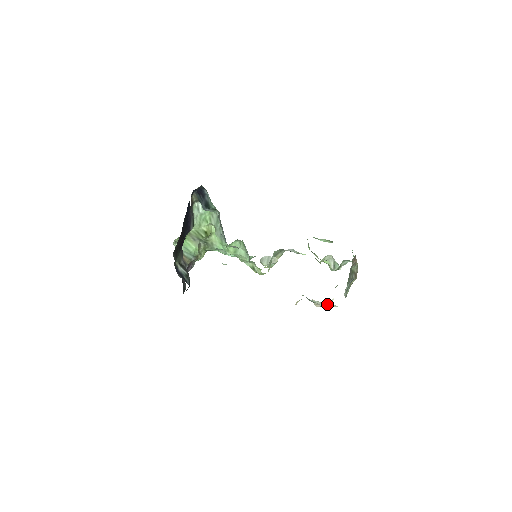
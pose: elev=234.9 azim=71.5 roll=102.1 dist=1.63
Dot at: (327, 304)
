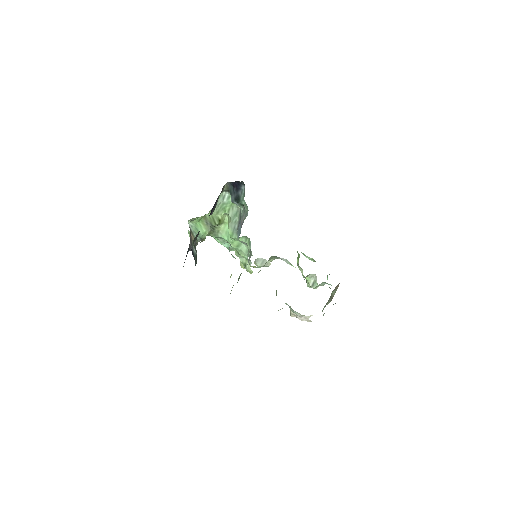
Dot at: (304, 317)
